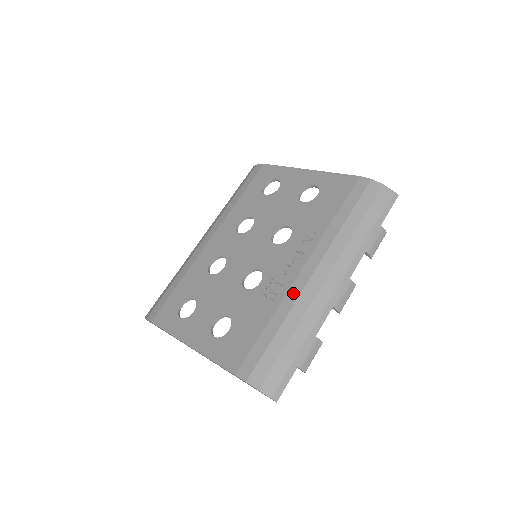
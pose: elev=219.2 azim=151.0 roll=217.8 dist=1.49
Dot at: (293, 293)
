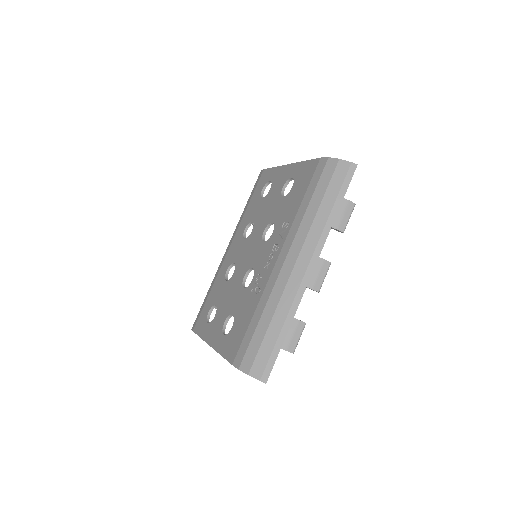
Dot at: (270, 283)
